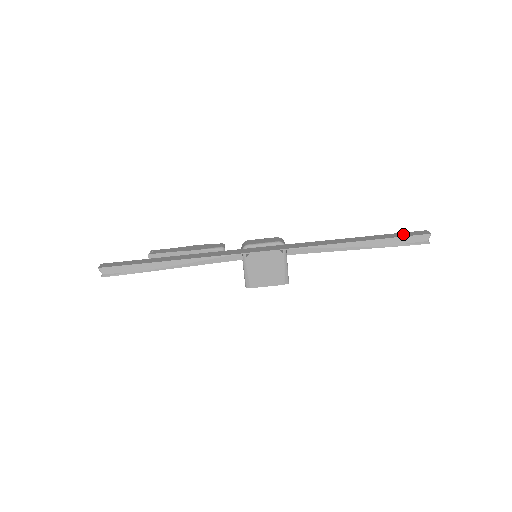
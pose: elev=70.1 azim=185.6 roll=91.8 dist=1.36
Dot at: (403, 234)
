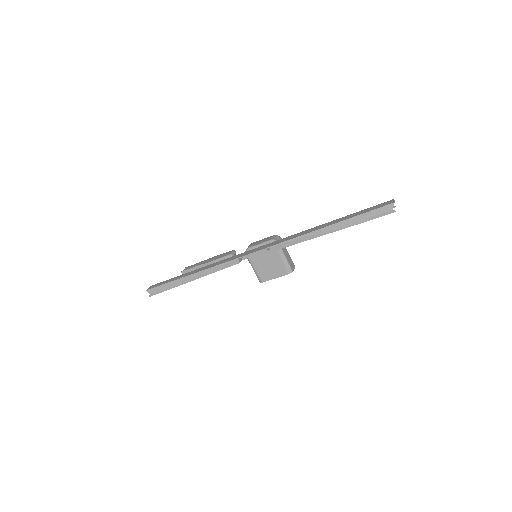
Dot at: (369, 209)
